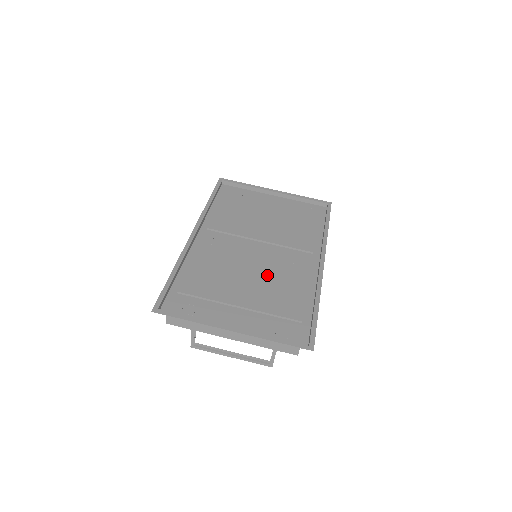
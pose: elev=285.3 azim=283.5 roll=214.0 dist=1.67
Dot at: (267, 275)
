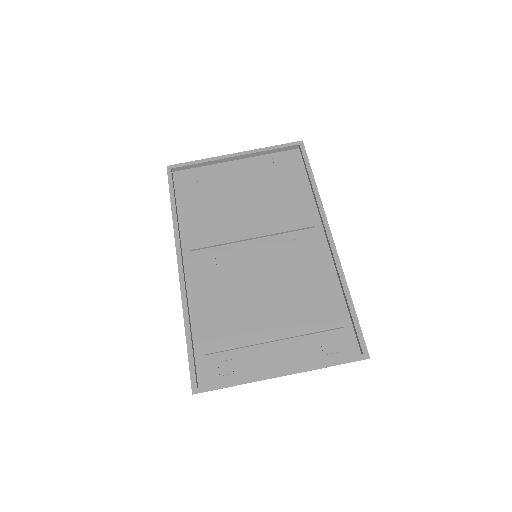
Dot at: (282, 284)
